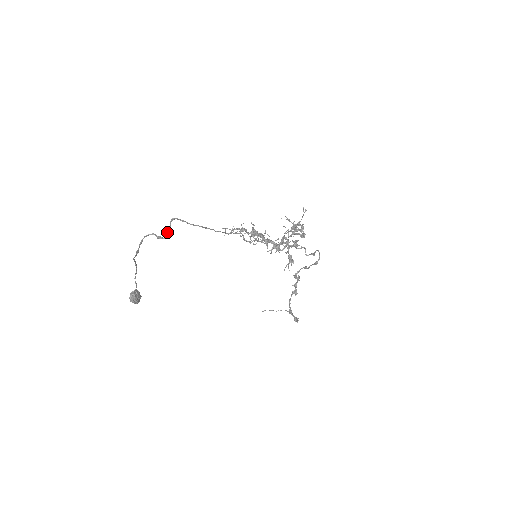
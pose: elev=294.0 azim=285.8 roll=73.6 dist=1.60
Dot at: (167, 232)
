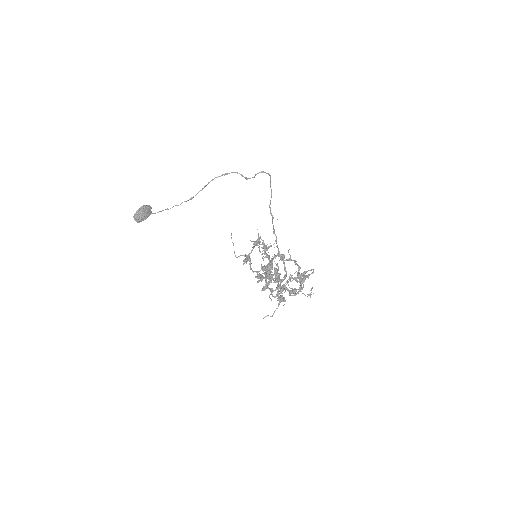
Dot at: (261, 172)
